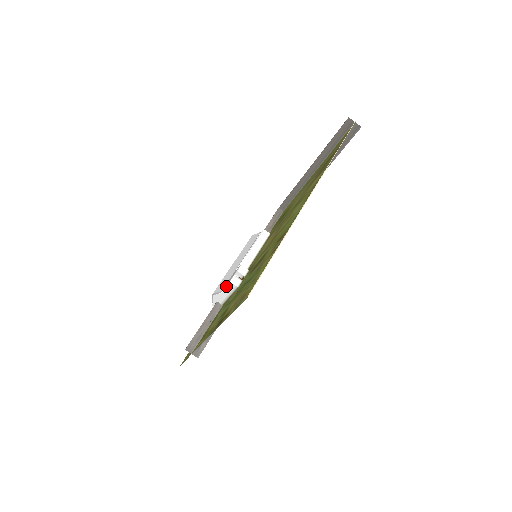
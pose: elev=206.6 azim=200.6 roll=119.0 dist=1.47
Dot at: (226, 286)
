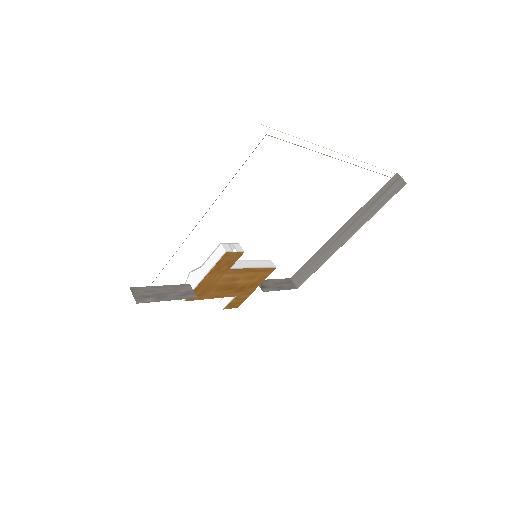
Dot at: occluded
